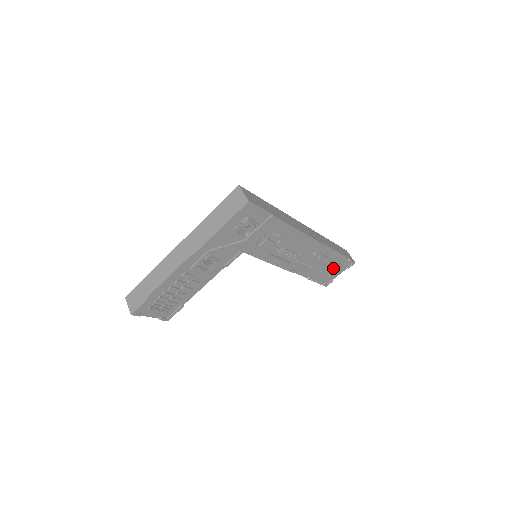
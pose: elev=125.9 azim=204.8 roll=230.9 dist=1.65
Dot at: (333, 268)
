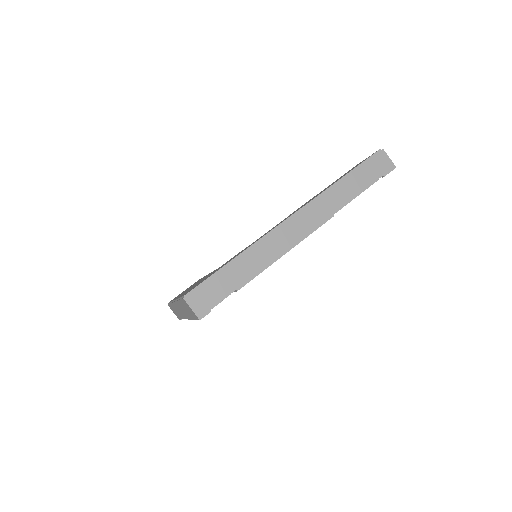
Dot at: occluded
